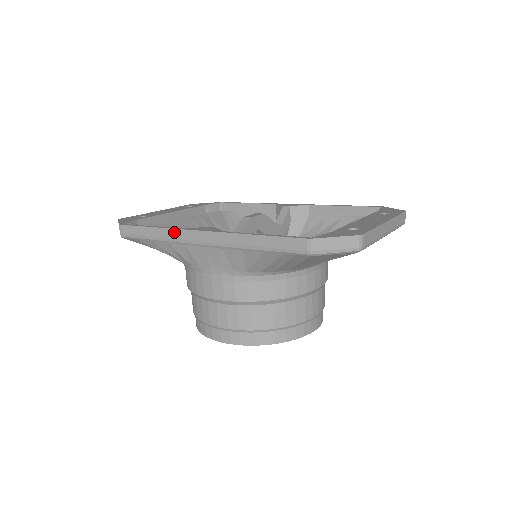
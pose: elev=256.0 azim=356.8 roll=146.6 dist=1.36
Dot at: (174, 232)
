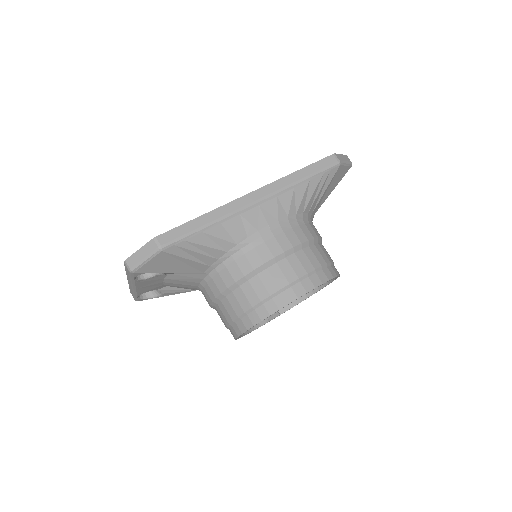
Dot at: (226, 207)
